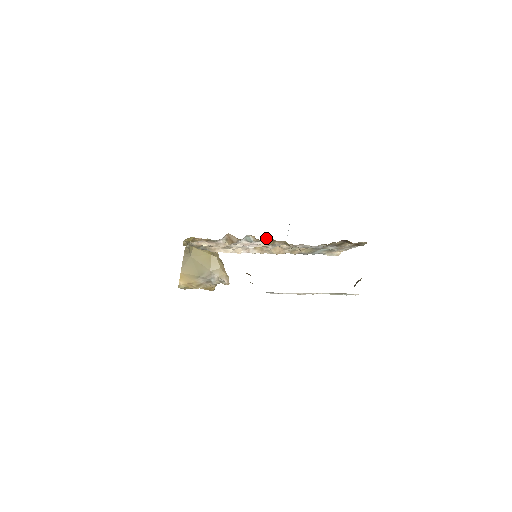
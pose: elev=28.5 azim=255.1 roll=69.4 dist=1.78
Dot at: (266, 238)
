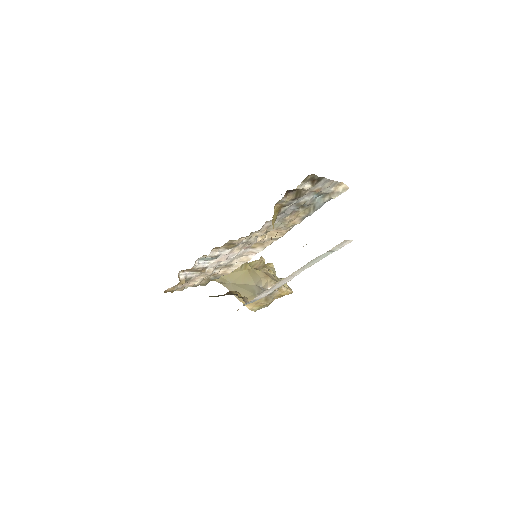
Dot at: (221, 246)
